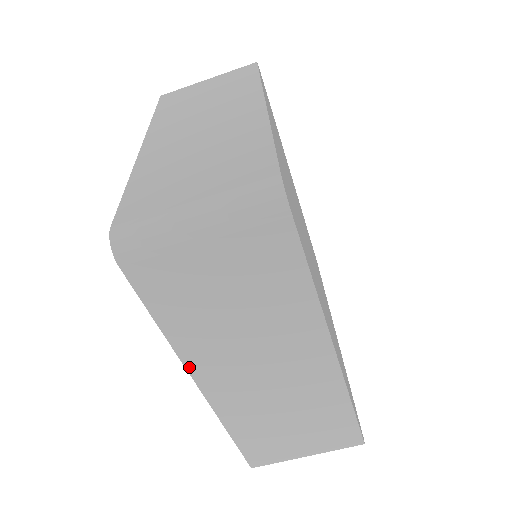
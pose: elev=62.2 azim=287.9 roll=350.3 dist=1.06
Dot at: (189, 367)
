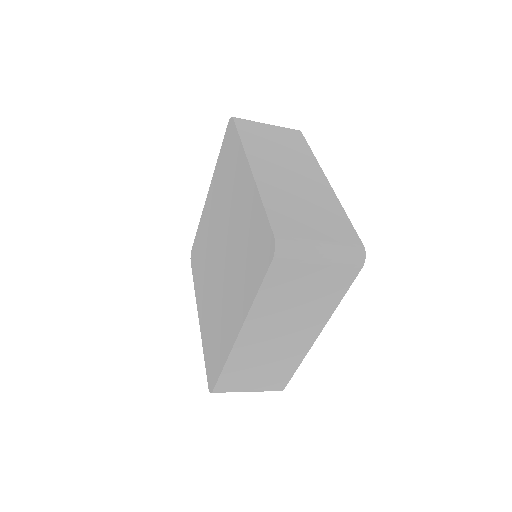
Dot at: (246, 322)
